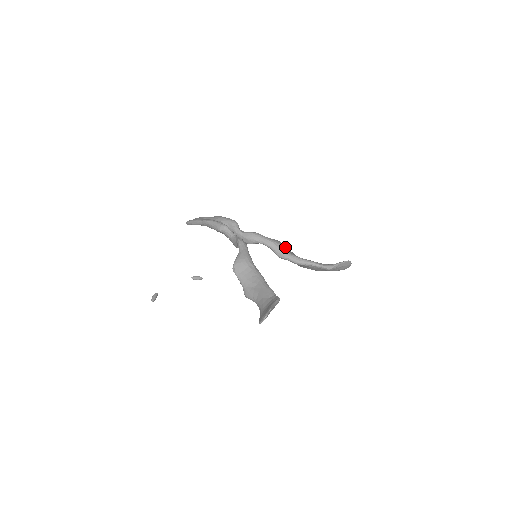
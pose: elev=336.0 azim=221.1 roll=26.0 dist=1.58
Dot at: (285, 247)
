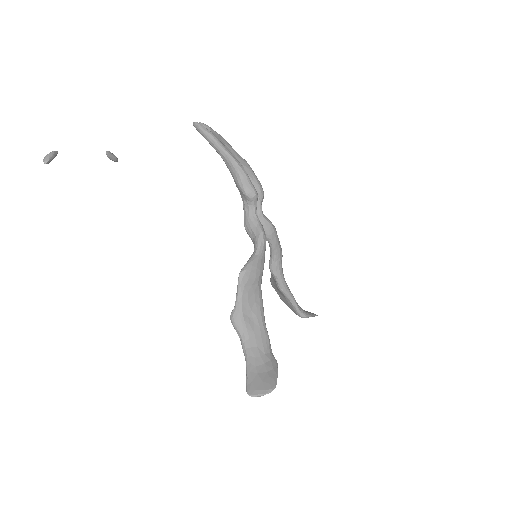
Dot at: occluded
